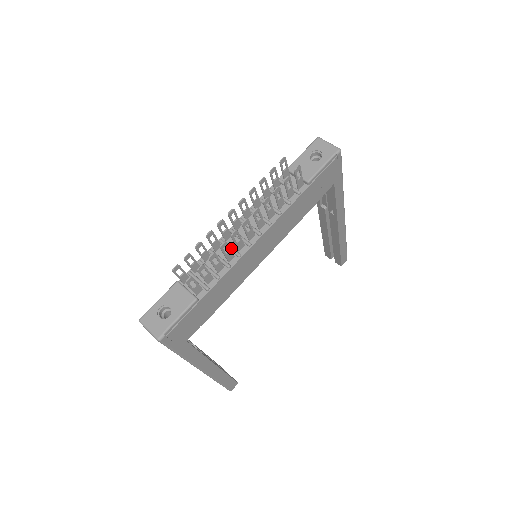
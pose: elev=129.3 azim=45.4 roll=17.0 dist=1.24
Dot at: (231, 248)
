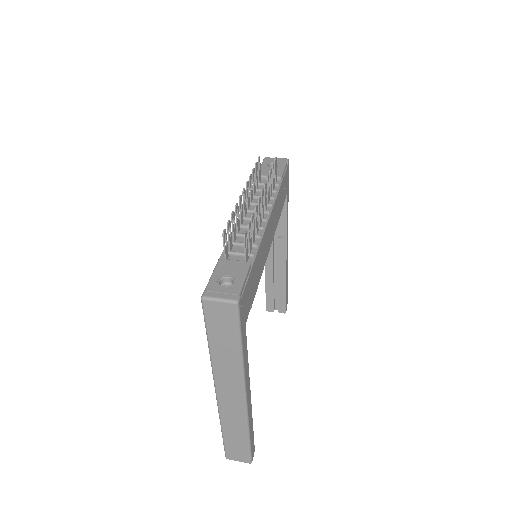
Dot at: occluded
